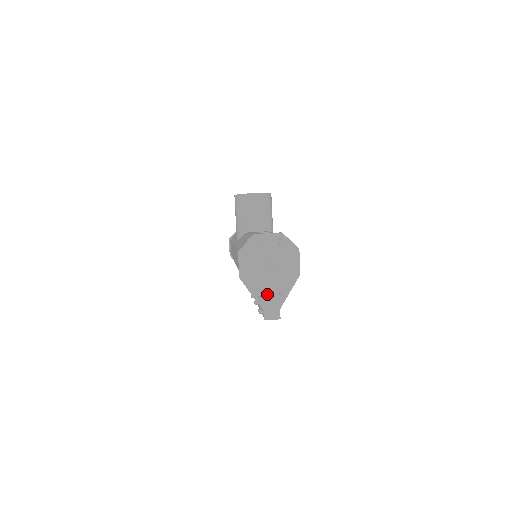
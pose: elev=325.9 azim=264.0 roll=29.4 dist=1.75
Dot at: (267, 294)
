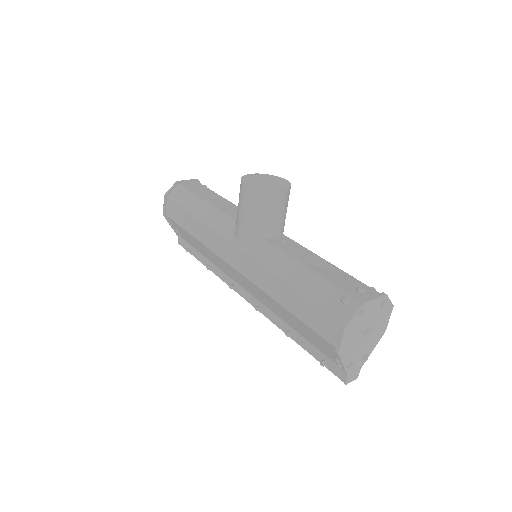
Dot at: (355, 360)
